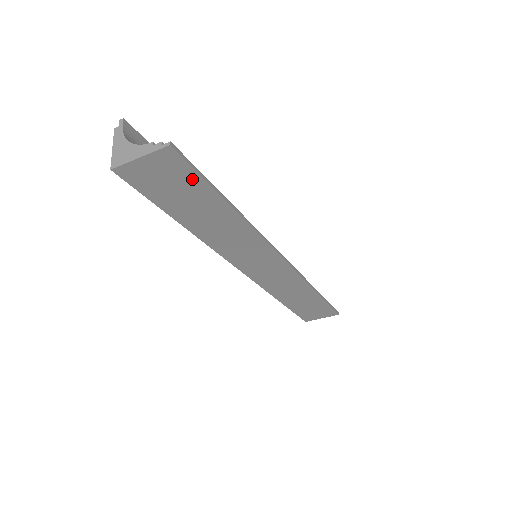
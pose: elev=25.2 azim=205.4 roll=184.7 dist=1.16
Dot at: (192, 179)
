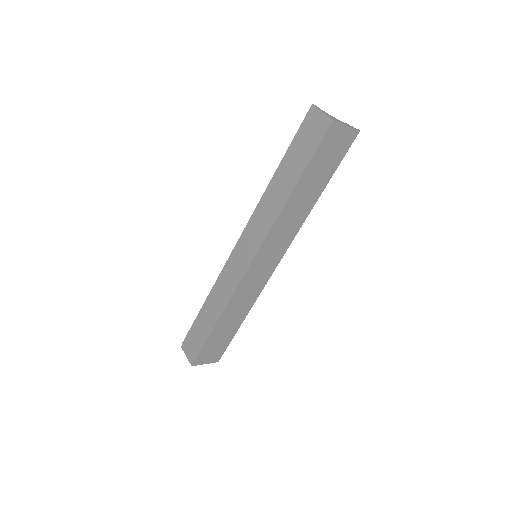
Dot at: (338, 158)
